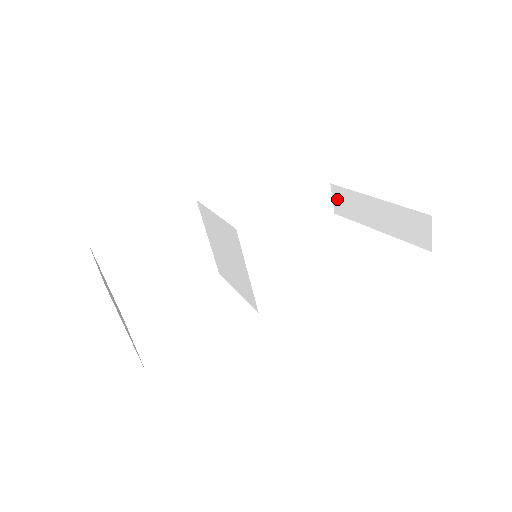
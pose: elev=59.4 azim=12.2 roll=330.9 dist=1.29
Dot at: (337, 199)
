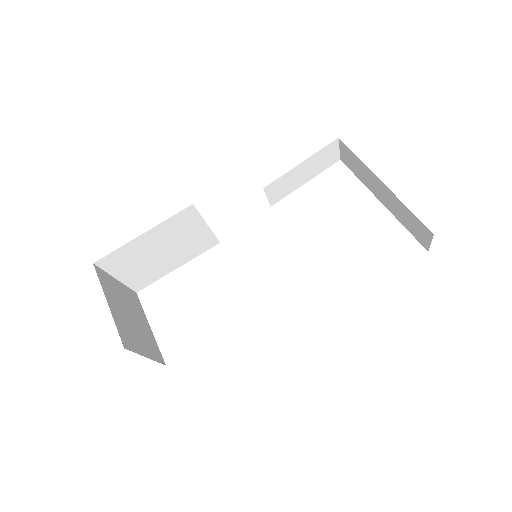
Dot at: (344, 153)
